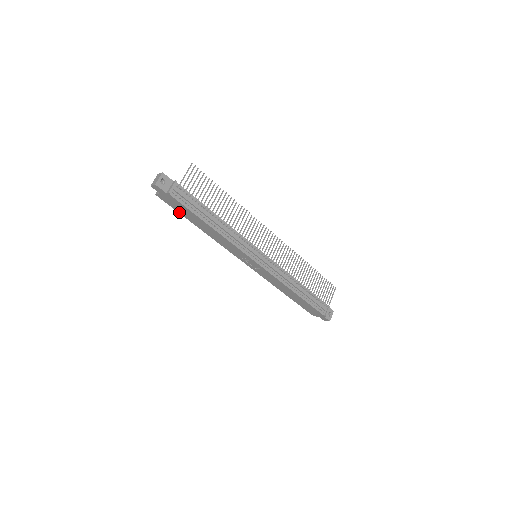
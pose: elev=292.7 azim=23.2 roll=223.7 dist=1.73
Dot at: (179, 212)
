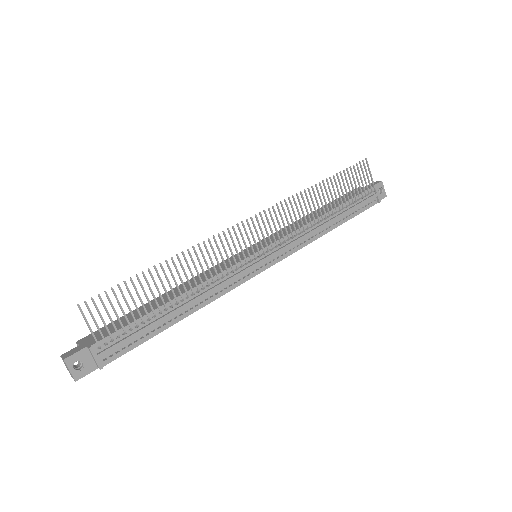
Dot at: occluded
